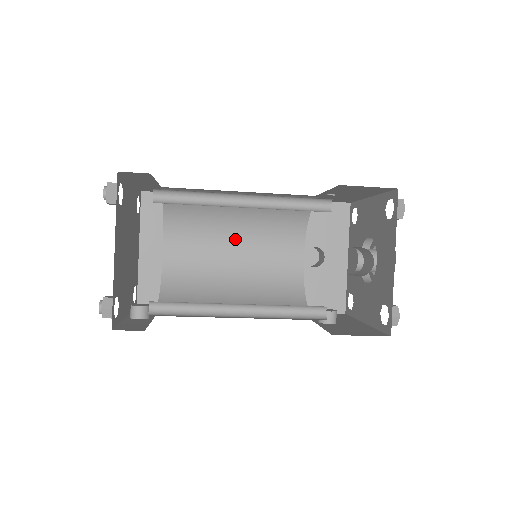
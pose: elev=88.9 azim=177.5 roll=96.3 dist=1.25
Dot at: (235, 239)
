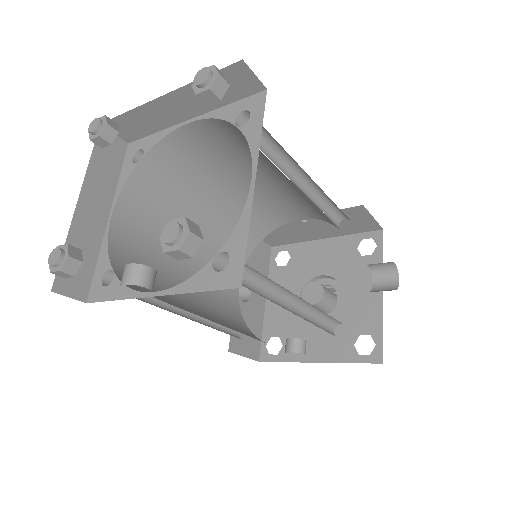
Dot at: occluded
